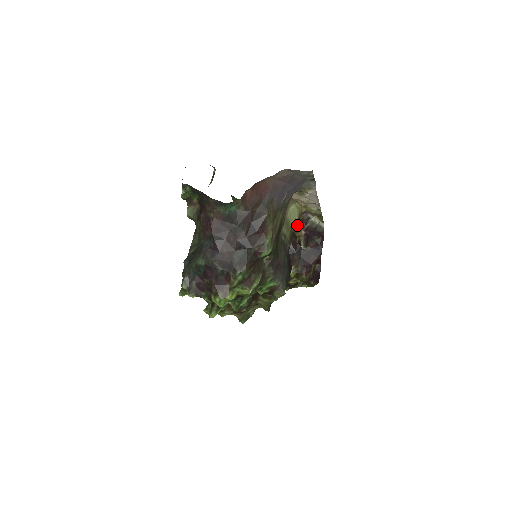
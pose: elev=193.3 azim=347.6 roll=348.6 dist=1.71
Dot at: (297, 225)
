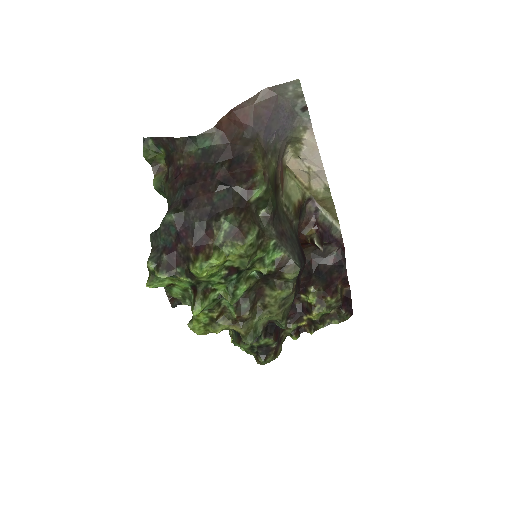
Dot at: (304, 220)
